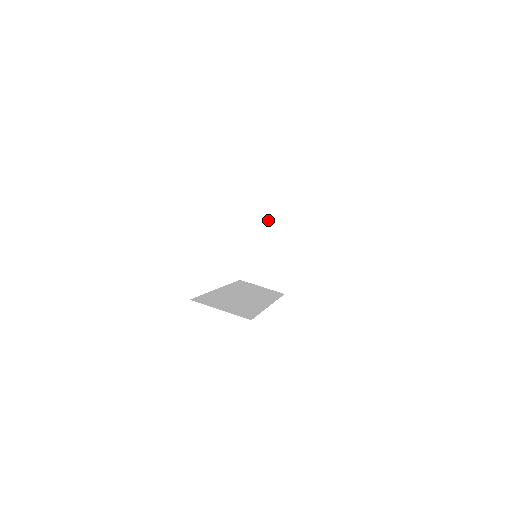
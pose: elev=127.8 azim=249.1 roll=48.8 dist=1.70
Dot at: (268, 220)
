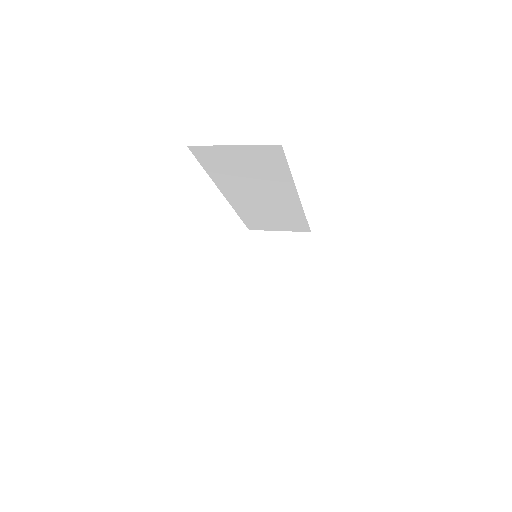
Dot at: (264, 233)
